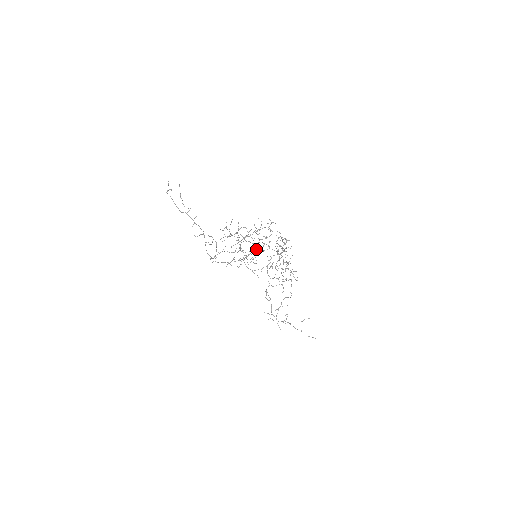
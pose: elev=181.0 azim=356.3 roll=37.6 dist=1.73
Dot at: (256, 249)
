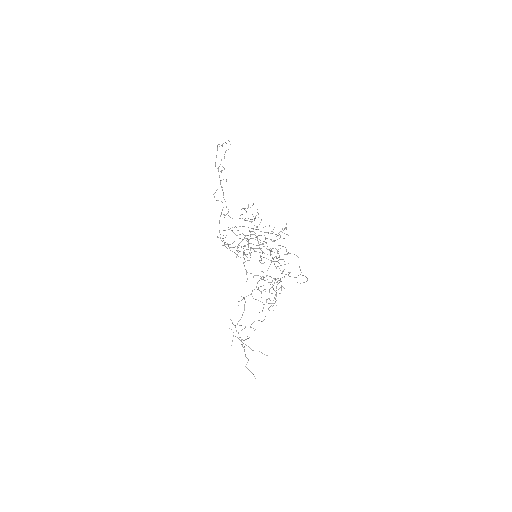
Dot at: occluded
